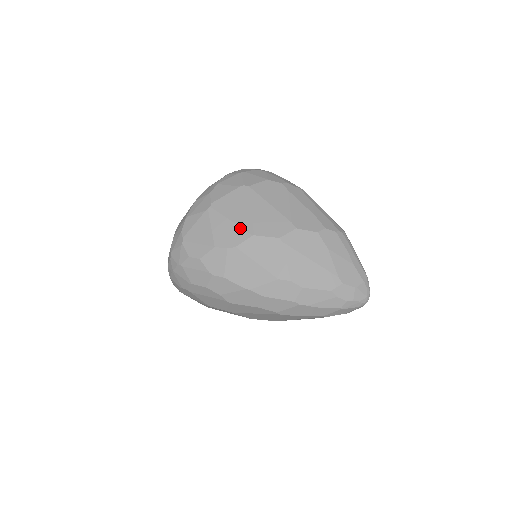
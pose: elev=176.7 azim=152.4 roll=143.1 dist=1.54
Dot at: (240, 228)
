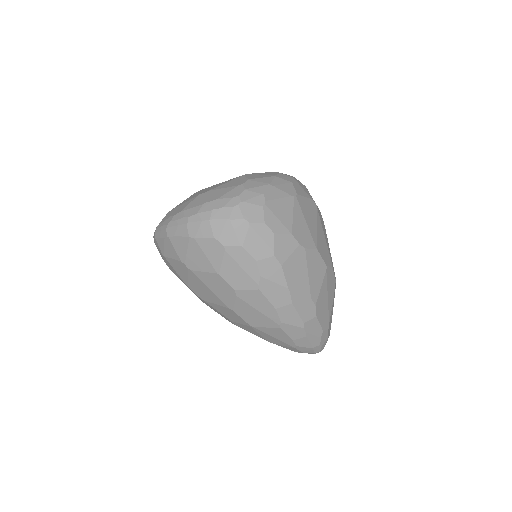
Dot at: (311, 235)
